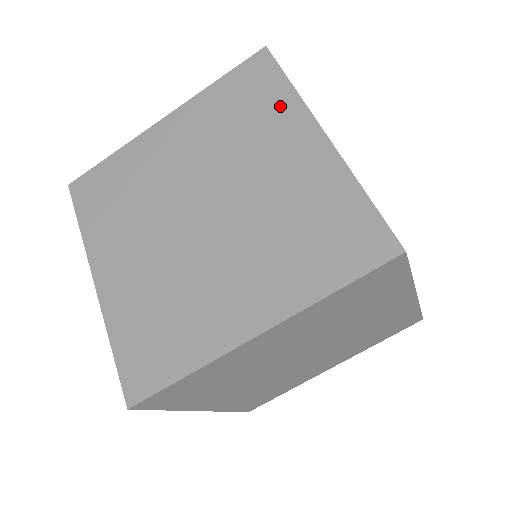
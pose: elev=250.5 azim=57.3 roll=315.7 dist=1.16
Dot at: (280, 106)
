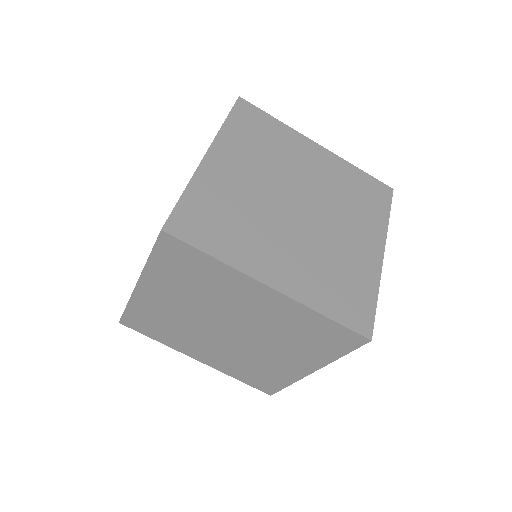
Dot at: occluded
